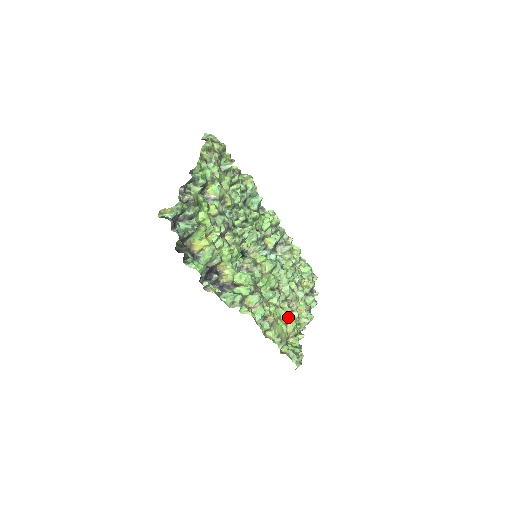
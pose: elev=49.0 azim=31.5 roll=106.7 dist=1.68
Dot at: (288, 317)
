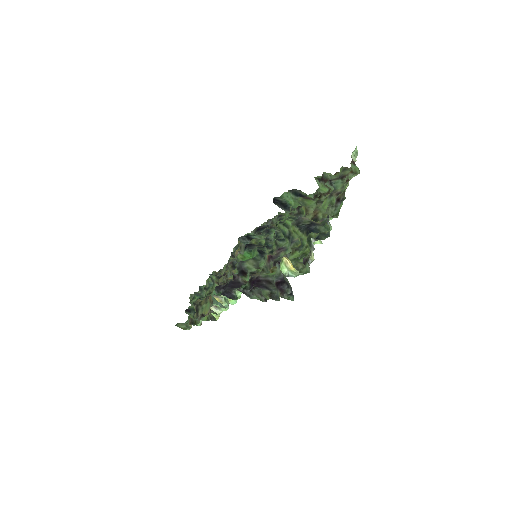
Dot at: occluded
